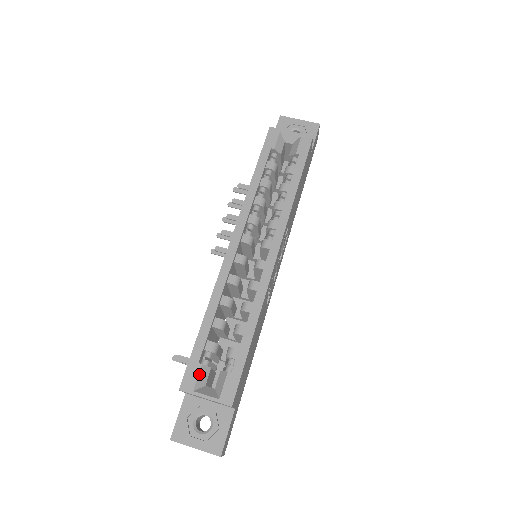
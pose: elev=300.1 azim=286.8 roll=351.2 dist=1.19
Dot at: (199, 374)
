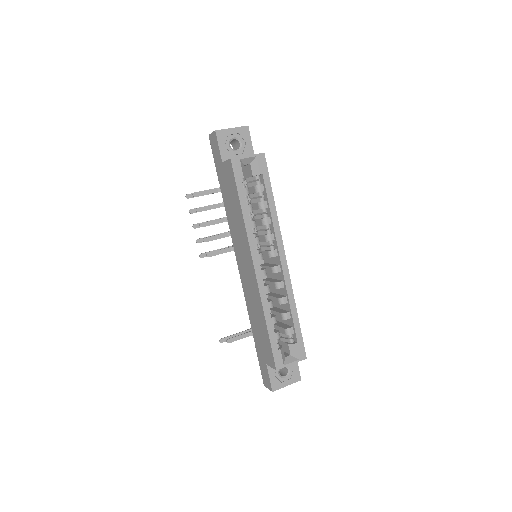
Dot at: (282, 355)
